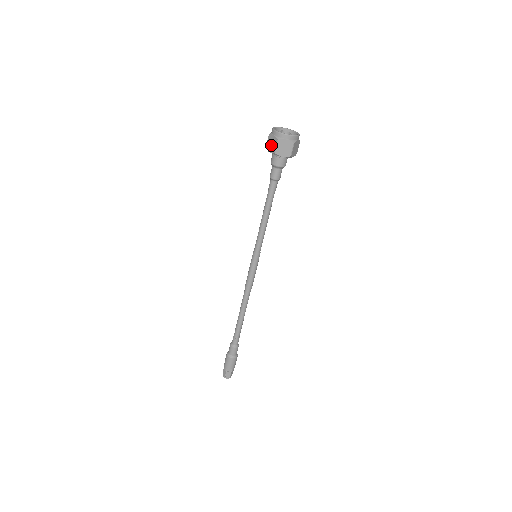
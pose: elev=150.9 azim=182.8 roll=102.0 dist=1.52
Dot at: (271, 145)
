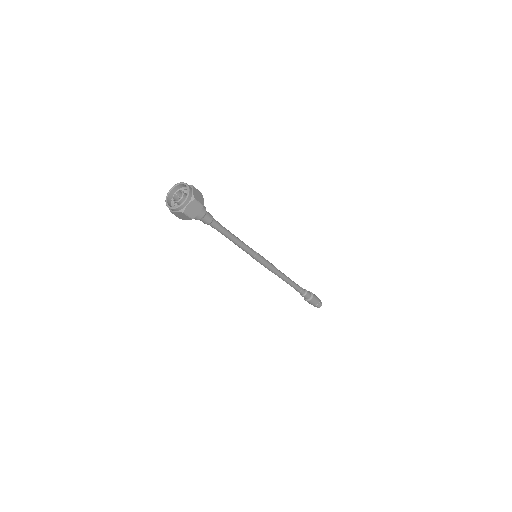
Dot at: (182, 217)
